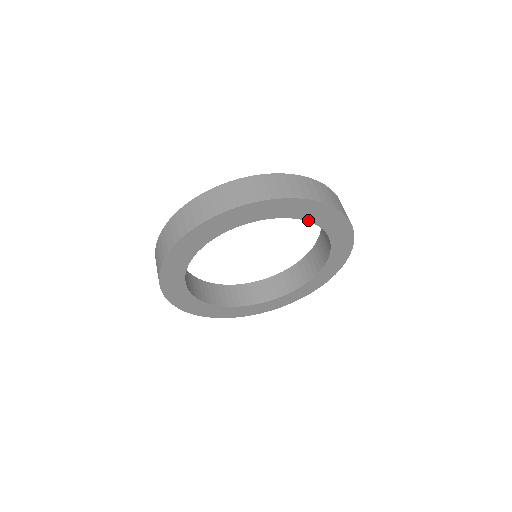
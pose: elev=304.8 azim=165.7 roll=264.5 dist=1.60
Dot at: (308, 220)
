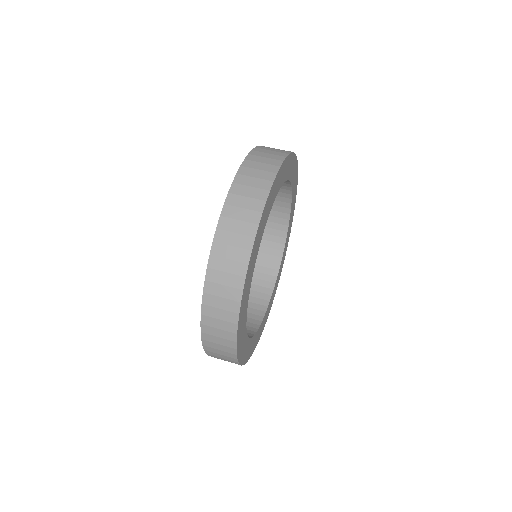
Dot at: (283, 182)
